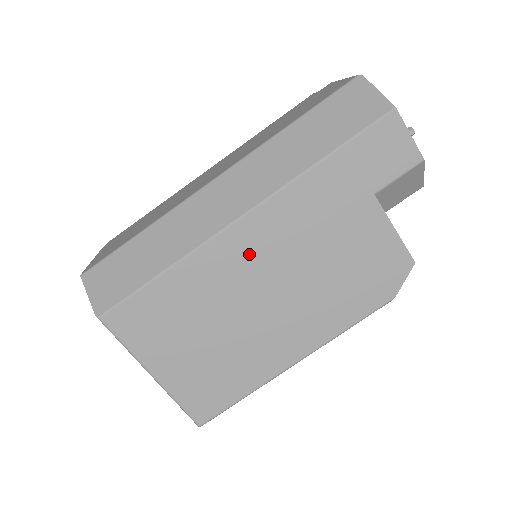
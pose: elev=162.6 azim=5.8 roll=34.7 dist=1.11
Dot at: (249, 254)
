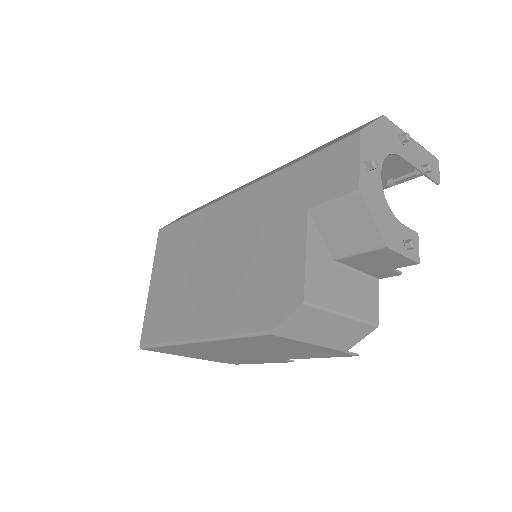
Dot at: (223, 224)
